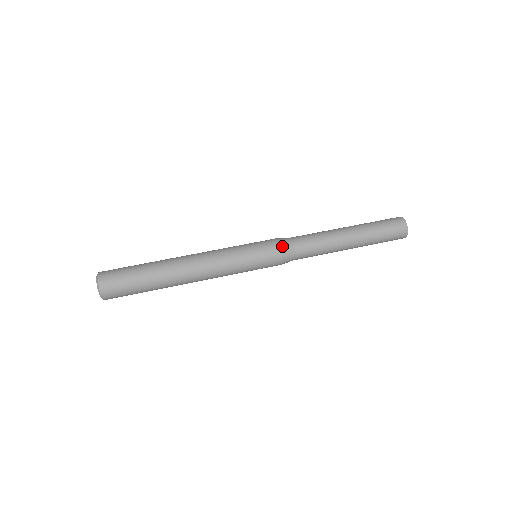
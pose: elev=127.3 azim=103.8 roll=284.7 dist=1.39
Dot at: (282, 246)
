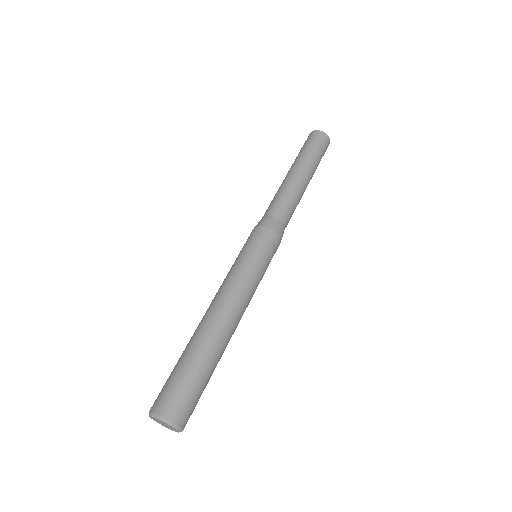
Dot at: (263, 224)
